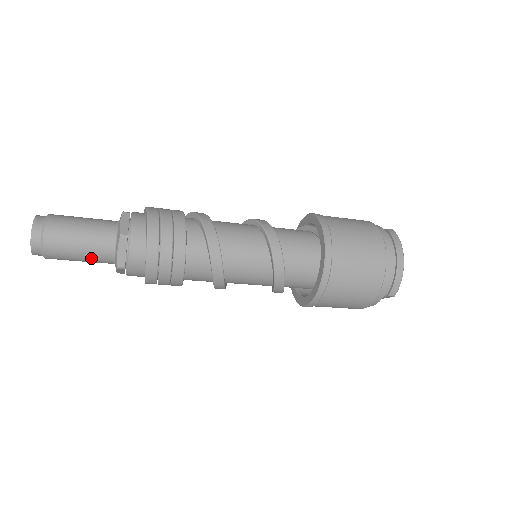
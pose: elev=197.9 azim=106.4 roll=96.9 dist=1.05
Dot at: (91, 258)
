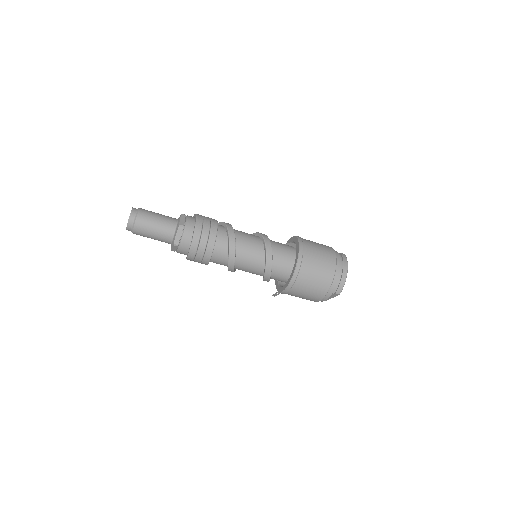
Dot at: (159, 237)
